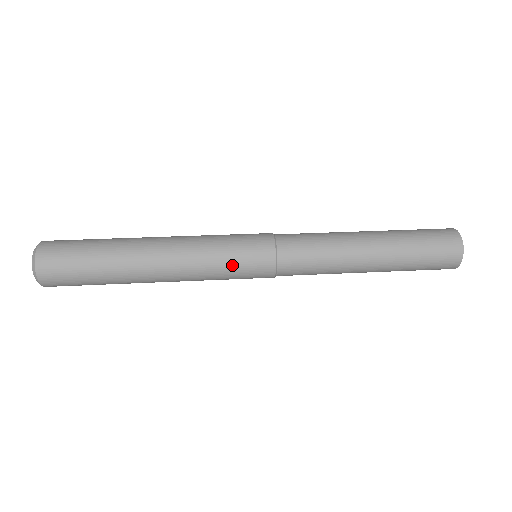
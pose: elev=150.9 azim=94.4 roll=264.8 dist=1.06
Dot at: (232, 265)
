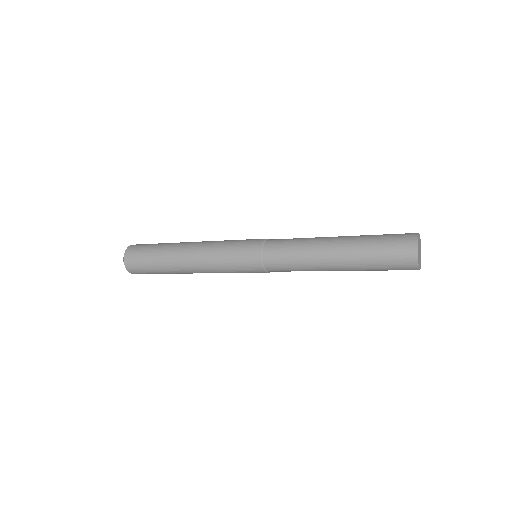
Dot at: (237, 241)
